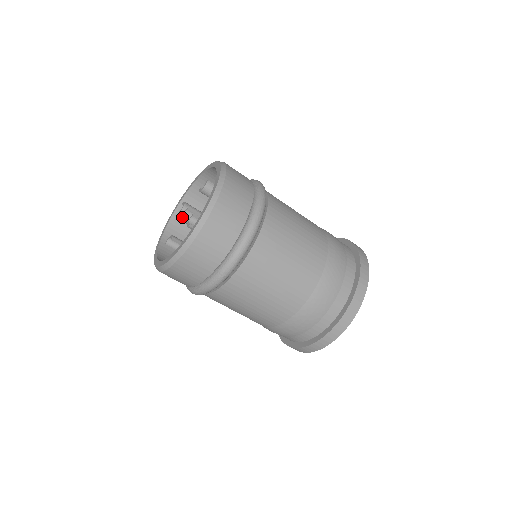
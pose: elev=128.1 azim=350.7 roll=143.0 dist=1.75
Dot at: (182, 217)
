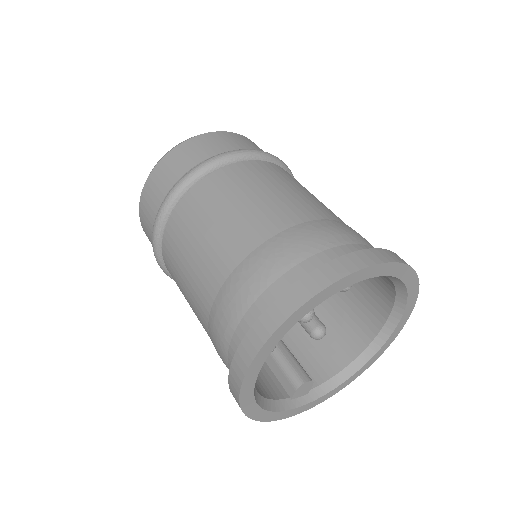
Dot at: occluded
